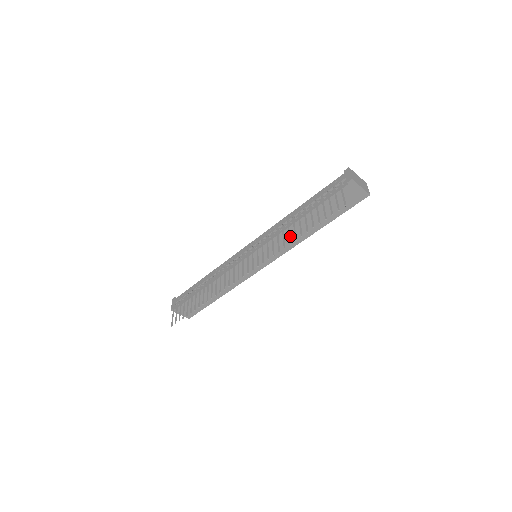
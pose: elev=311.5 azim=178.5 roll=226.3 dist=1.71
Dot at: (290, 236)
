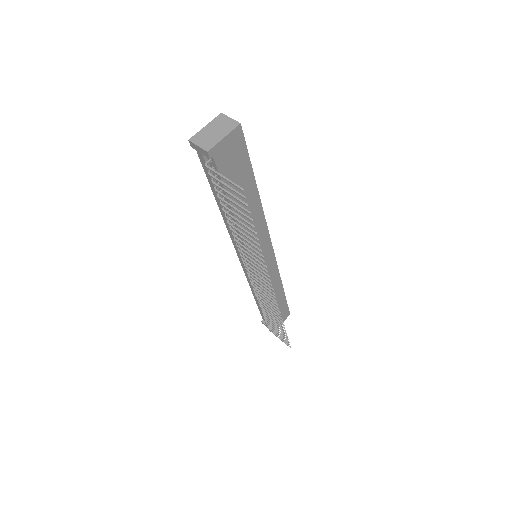
Dot at: occluded
